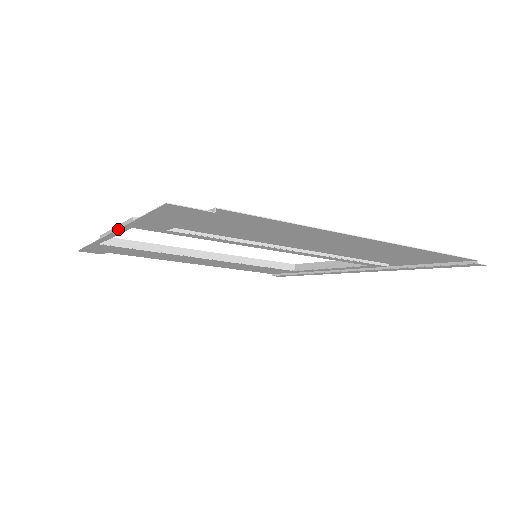
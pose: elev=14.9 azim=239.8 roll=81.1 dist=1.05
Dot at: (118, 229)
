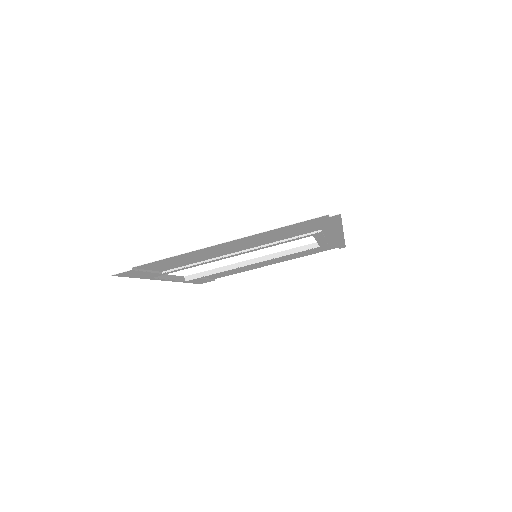
Dot at: (153, 279)
